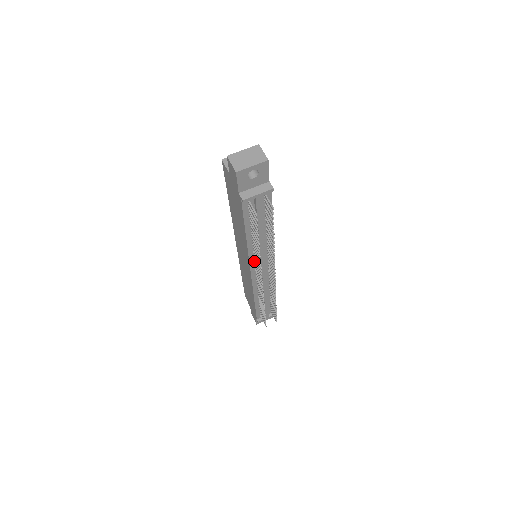
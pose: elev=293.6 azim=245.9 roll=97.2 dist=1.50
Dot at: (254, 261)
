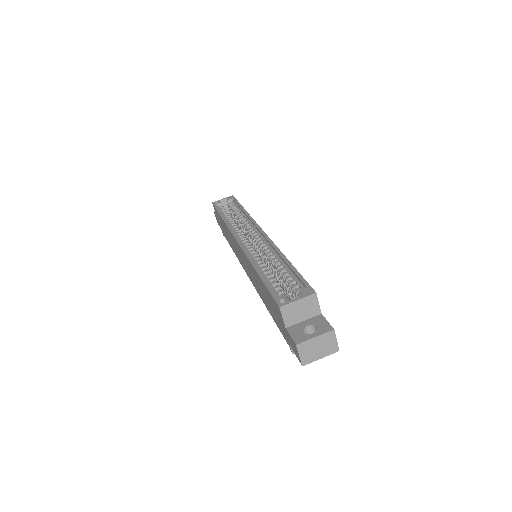
Dot at: occluded
